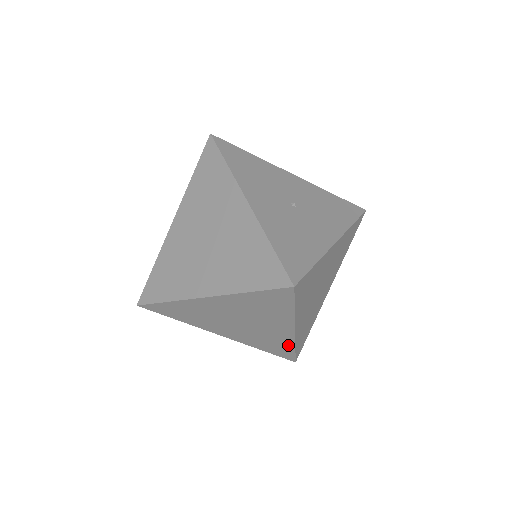
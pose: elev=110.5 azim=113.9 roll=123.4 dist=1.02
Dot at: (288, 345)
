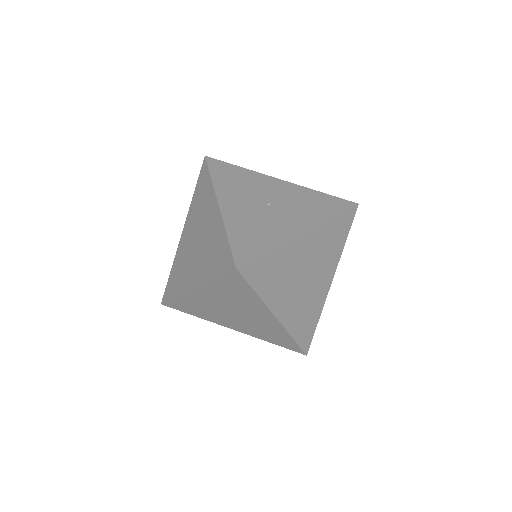
Dot at: (285, 335)
